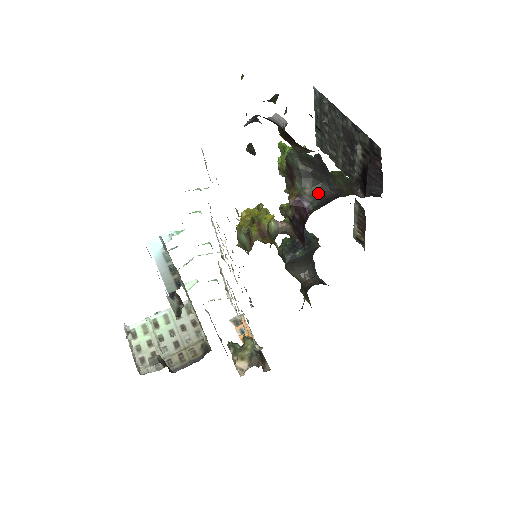
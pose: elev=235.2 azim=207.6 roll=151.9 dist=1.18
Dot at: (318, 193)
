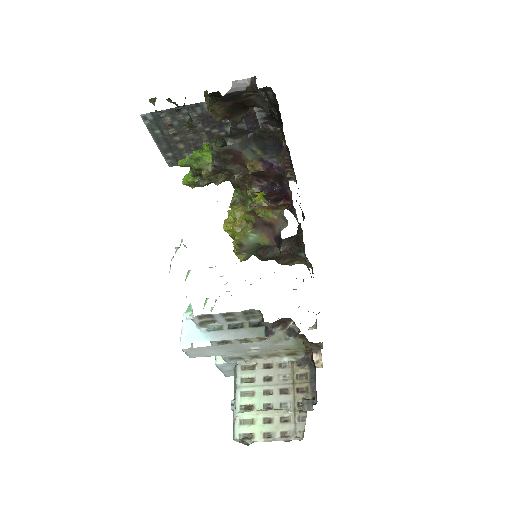
Dot at: (265, 149)
